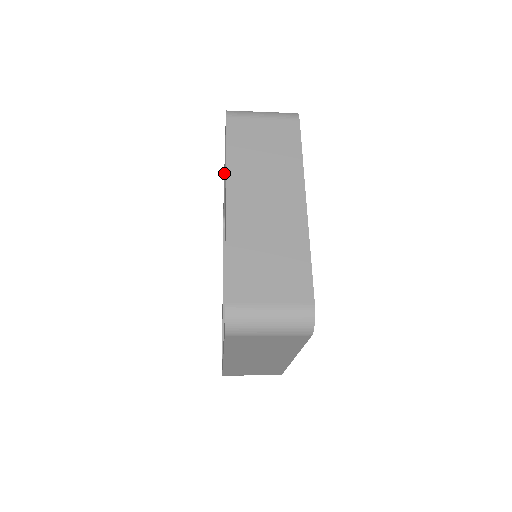
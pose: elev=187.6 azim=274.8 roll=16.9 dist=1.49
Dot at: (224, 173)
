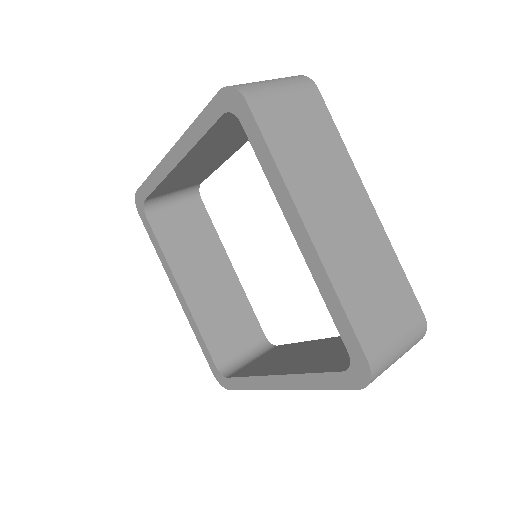
Dot at: (182, 158)
